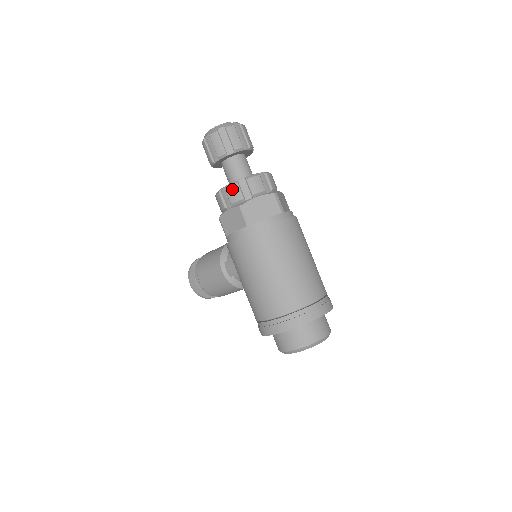
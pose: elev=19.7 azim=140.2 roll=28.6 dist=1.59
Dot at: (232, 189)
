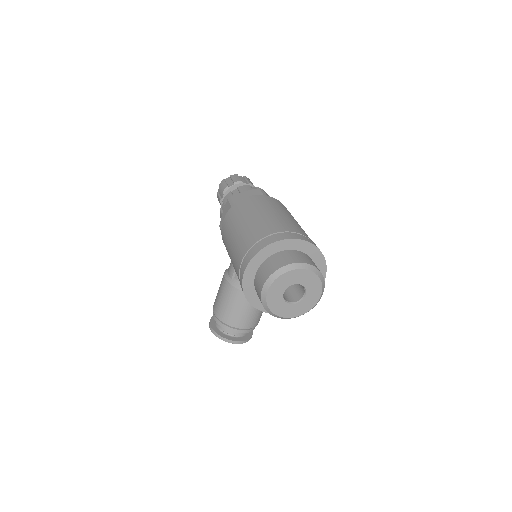
Dot at: (226, 197)
